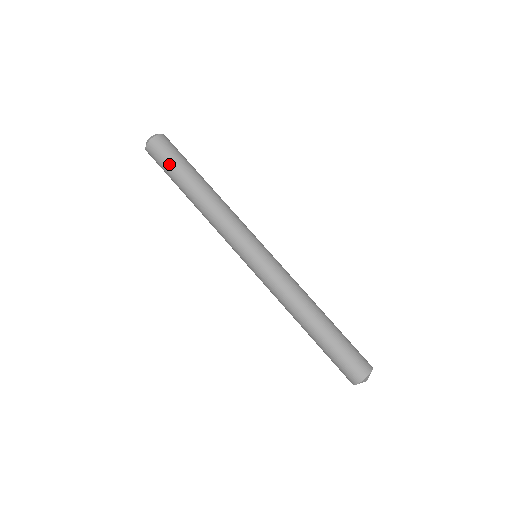
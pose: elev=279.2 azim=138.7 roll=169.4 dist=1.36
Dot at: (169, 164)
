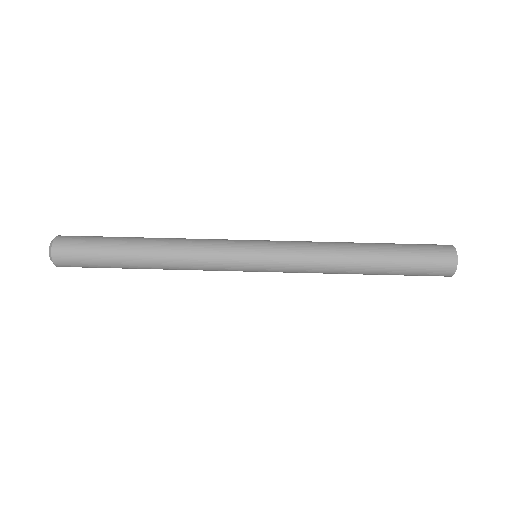
Dot at: (94, 241)
